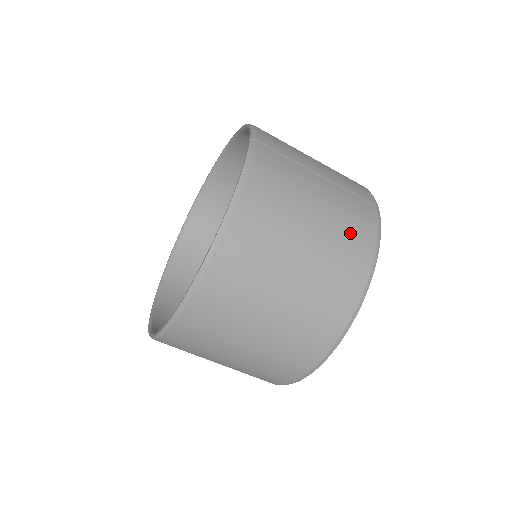
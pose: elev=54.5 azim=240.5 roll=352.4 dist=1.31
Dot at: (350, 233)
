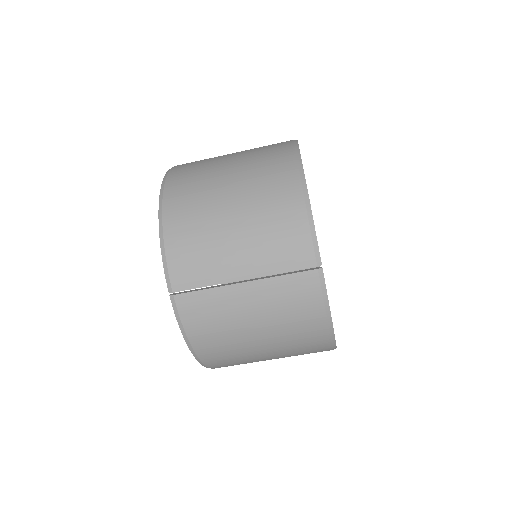
Dot at: (295, 322)
